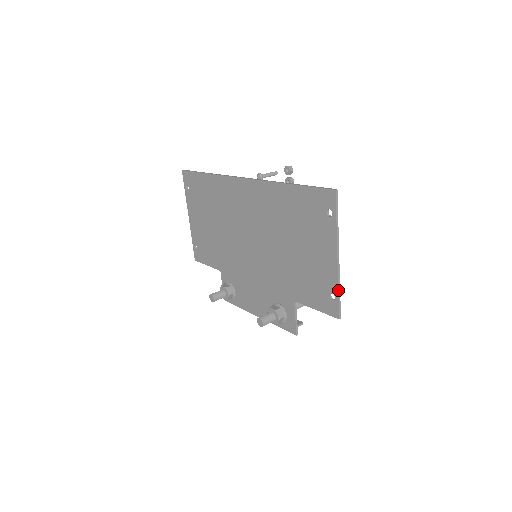
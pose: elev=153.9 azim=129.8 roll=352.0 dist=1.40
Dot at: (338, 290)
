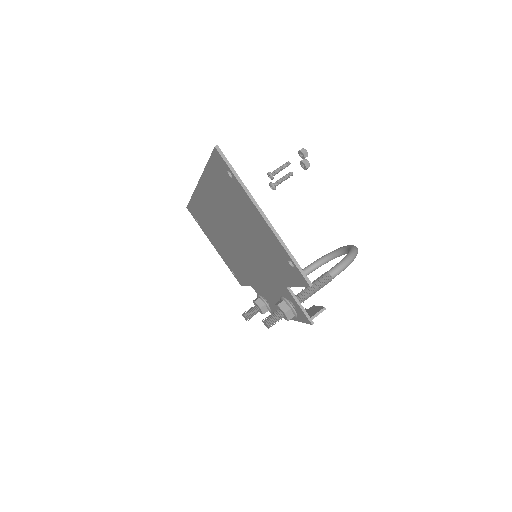
Dot at: (287, 253)
